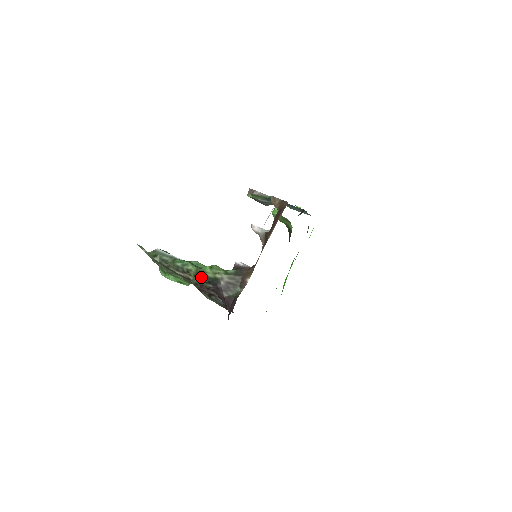
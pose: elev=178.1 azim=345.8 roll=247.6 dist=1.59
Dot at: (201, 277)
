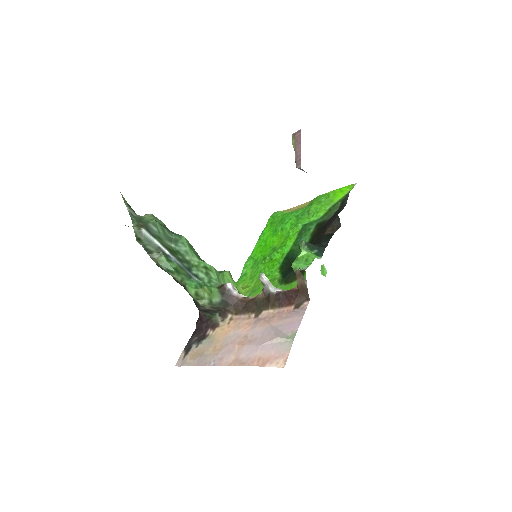
Dot at: occluded
